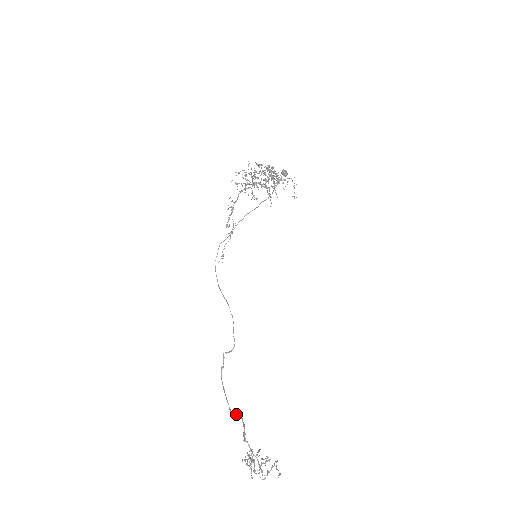
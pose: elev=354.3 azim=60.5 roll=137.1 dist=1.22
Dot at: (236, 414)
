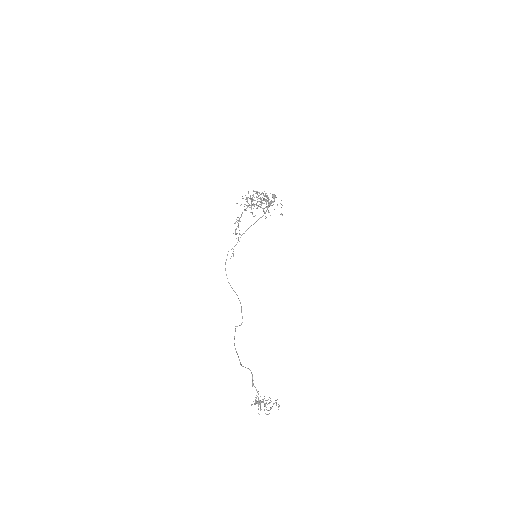
Dot at: occluded
